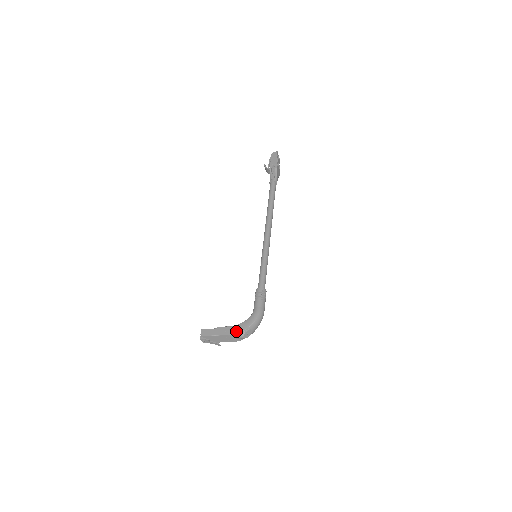
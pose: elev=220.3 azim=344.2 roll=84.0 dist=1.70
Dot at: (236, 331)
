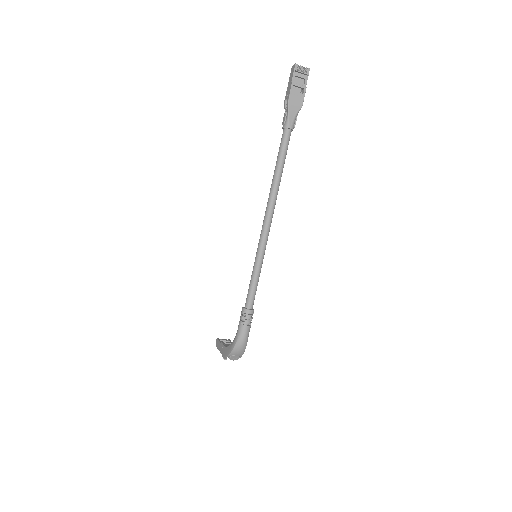
Dot at: (224, 354)
